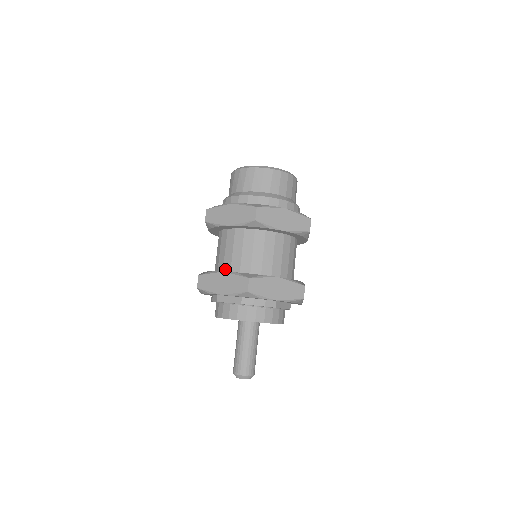
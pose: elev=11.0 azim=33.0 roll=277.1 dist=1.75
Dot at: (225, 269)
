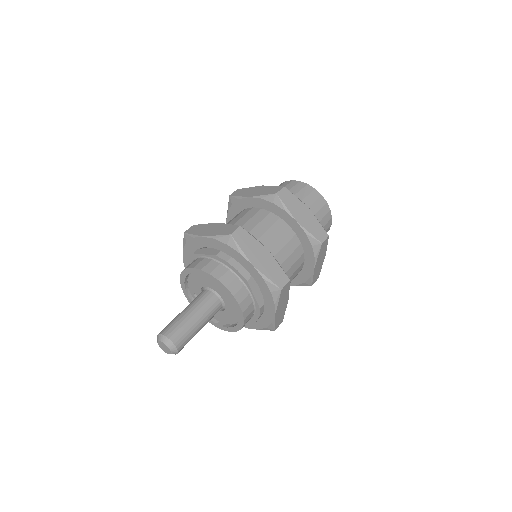
Dot at: occluded
